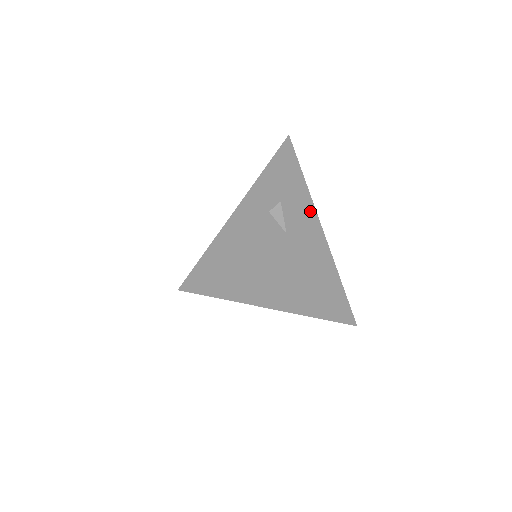
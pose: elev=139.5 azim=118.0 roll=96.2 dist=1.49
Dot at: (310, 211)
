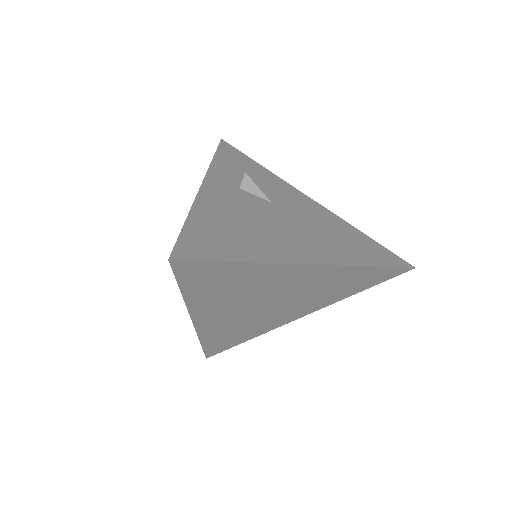
Dot at: (284, 185)
